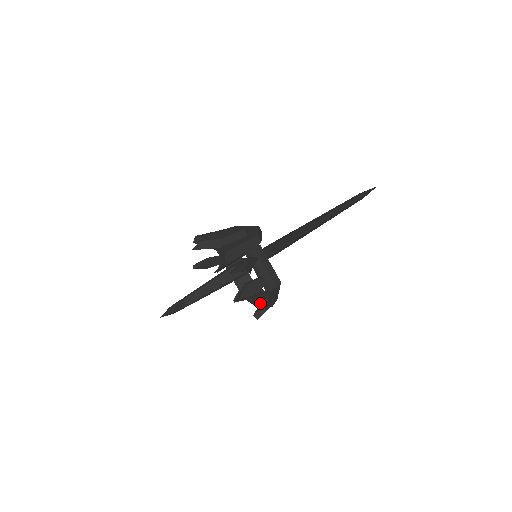
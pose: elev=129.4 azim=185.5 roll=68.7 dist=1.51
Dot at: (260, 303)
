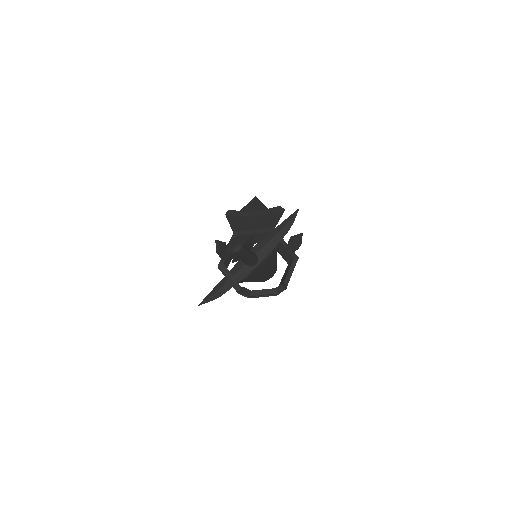
Dot at: (273, 288)
